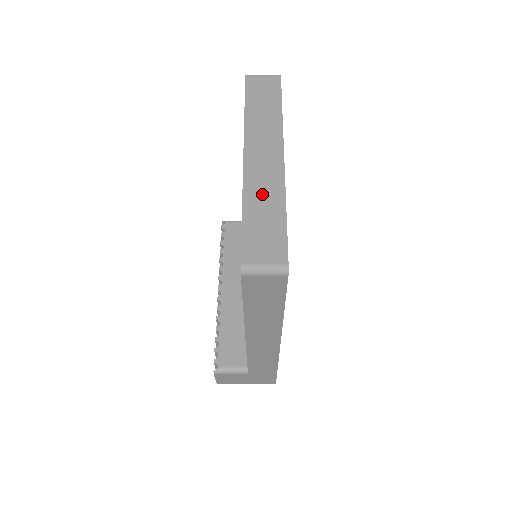
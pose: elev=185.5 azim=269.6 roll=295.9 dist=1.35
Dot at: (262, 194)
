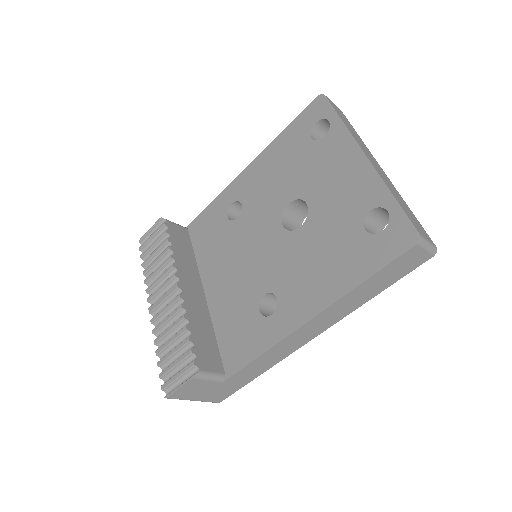
Dot at: (392, 189)
